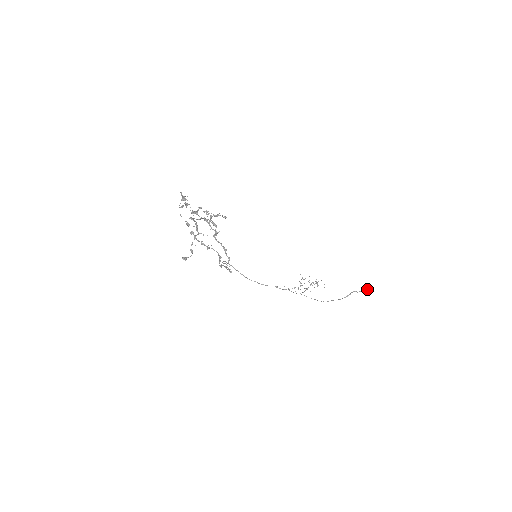
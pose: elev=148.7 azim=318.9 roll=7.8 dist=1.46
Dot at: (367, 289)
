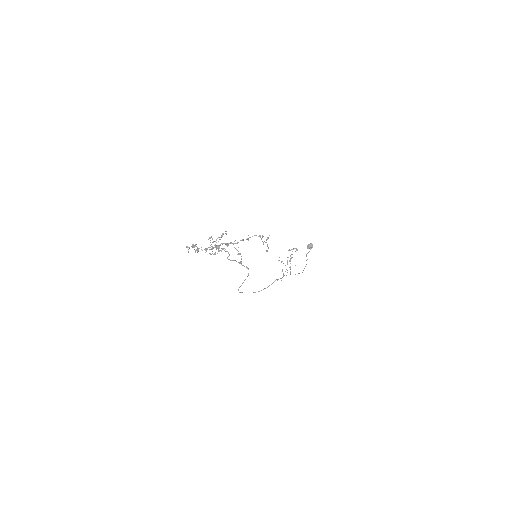
Dot at: (310, 246)
